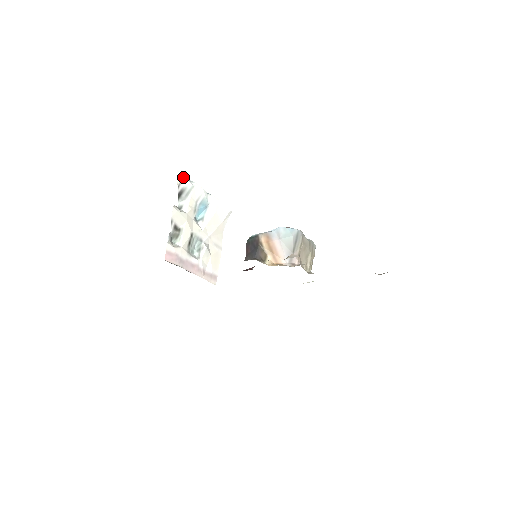
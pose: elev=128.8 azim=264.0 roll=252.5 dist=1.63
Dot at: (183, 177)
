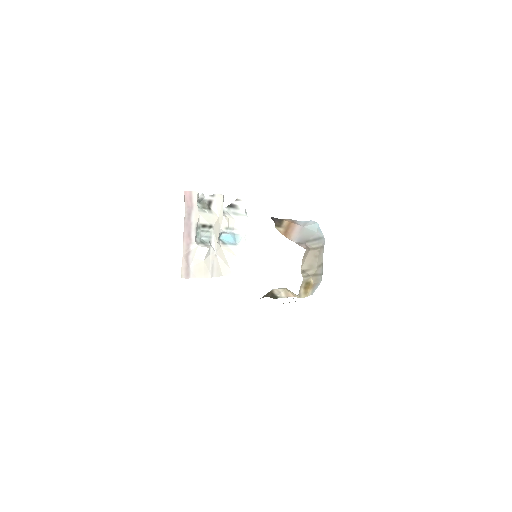
Dot at: (246, 201)
